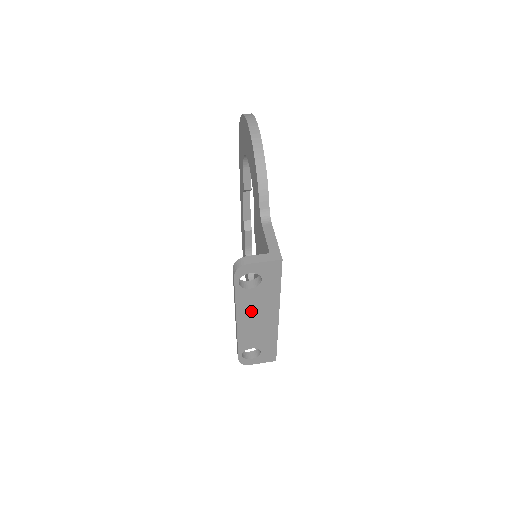
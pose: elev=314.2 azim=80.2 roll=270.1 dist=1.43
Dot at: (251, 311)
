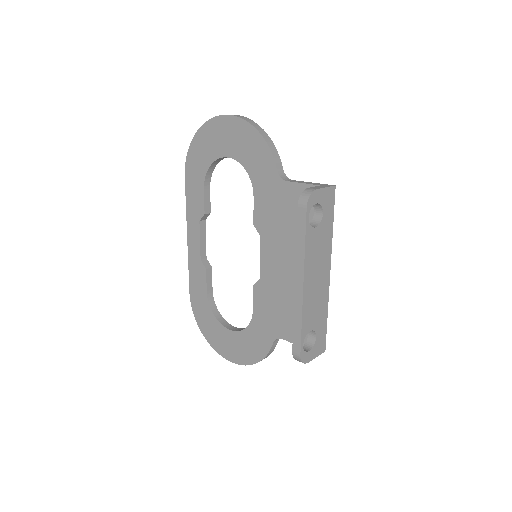
Dot at: (313, 264)
